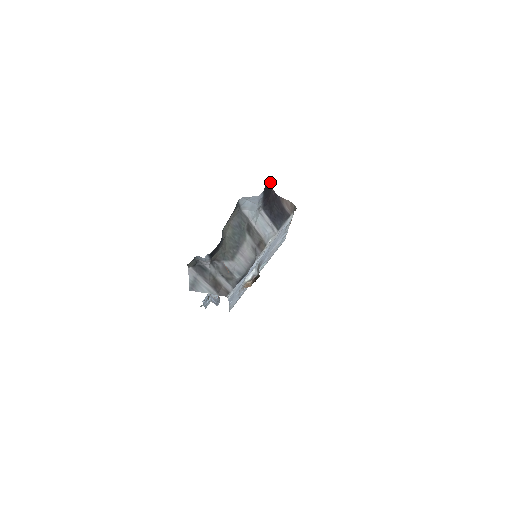
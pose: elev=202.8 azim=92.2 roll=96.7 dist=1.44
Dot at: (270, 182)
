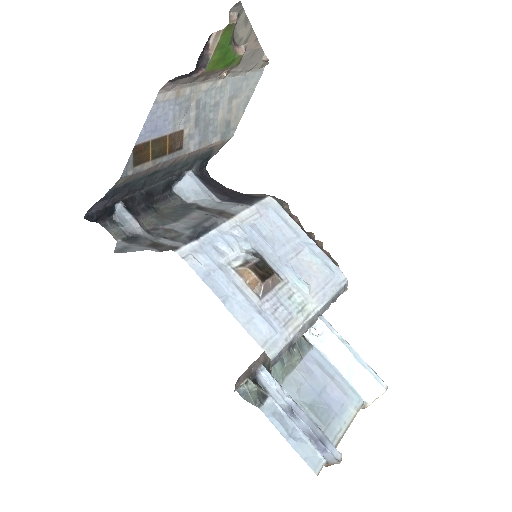
Dot at: (207, 173)
